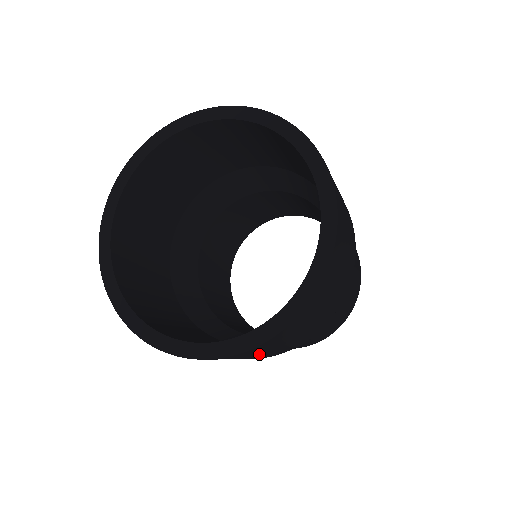
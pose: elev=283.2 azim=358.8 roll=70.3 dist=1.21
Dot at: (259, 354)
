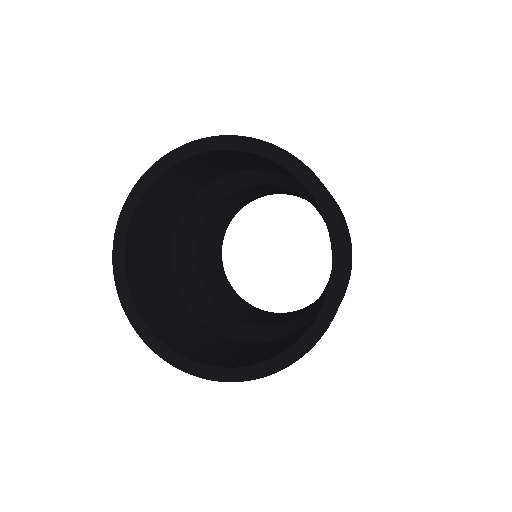
Dot at: occluded
